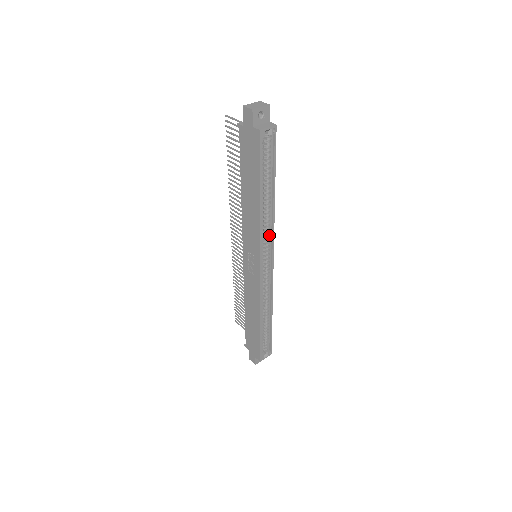
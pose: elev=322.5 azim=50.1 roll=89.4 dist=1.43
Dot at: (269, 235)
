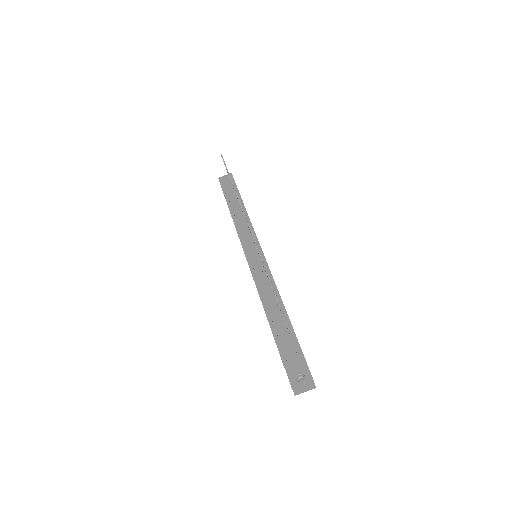
Dot at: occluded
